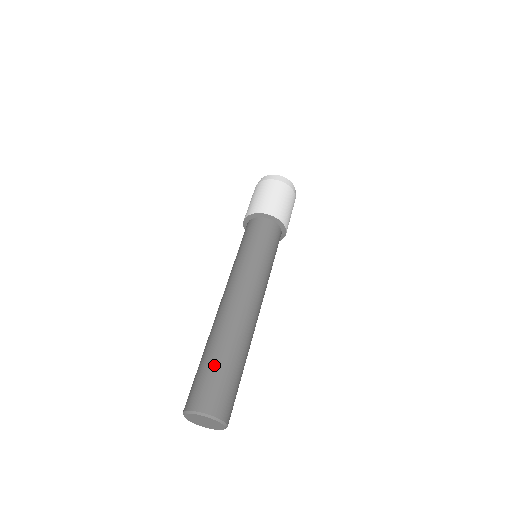
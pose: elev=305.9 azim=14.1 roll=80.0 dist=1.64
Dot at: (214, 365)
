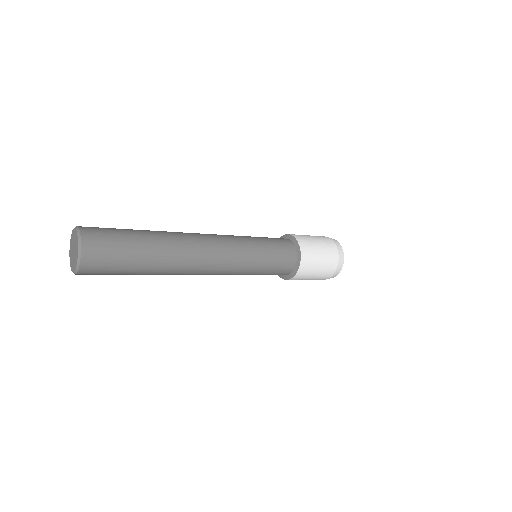
Dot at: occluded
